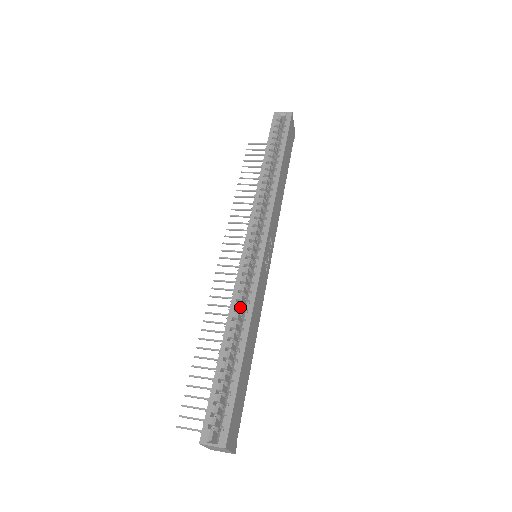
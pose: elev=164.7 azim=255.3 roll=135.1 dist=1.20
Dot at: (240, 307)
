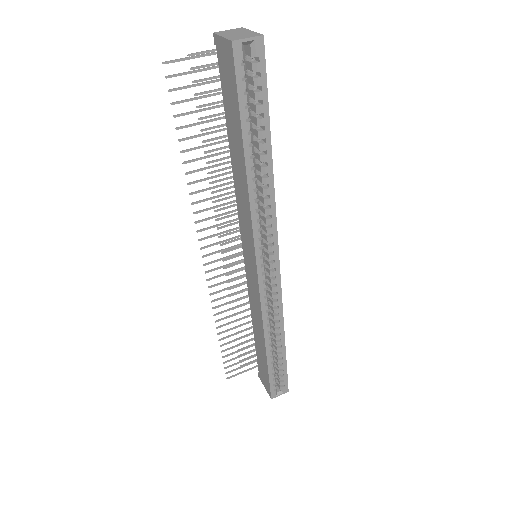
Dot at: (269, 319)
